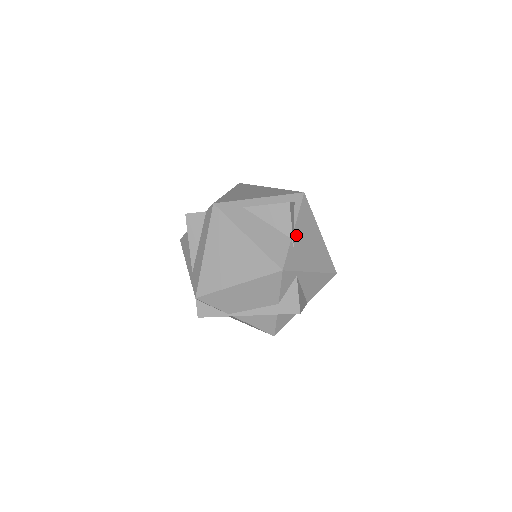
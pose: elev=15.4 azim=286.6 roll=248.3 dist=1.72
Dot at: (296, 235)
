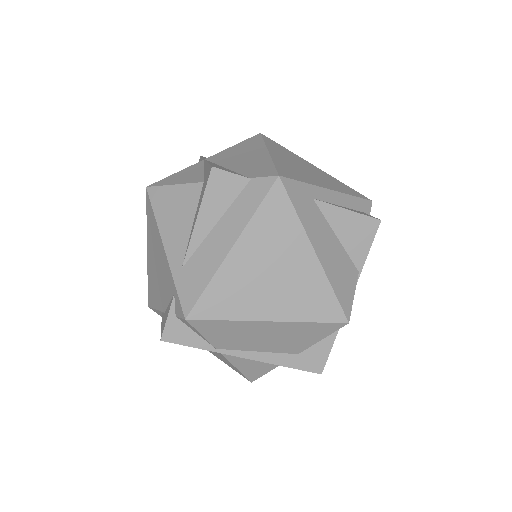
Dot at: occluded
